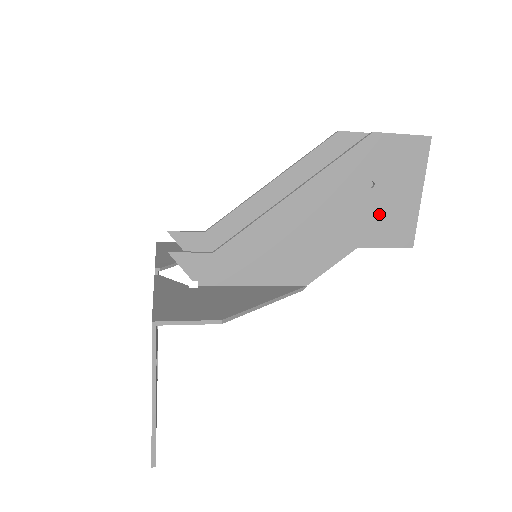
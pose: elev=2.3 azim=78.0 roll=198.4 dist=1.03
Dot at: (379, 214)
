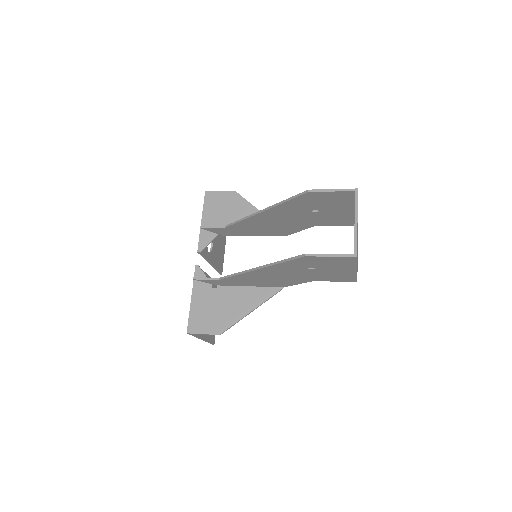
Dot at: (324, 274)
